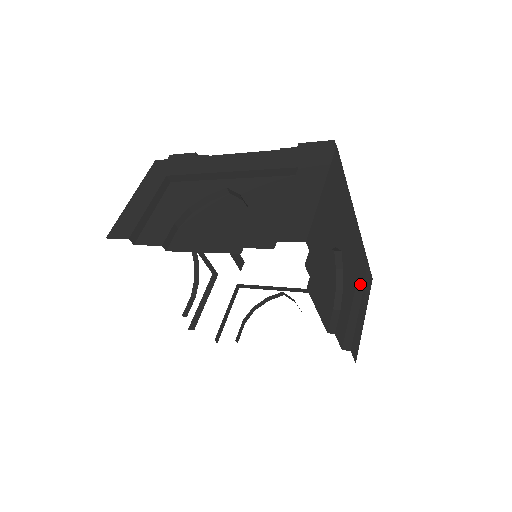
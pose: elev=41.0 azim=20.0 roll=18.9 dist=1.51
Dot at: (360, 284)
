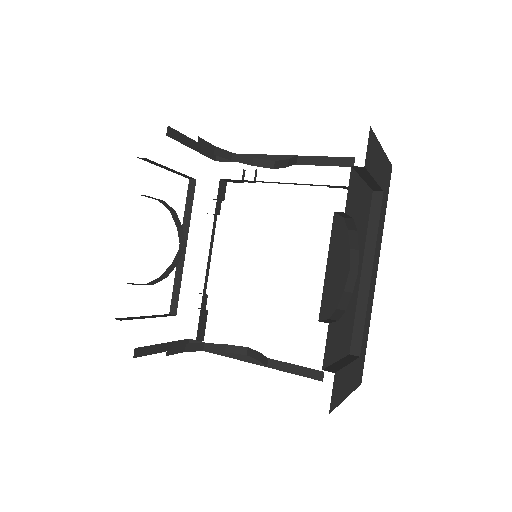
Dot at: (354, 355)
